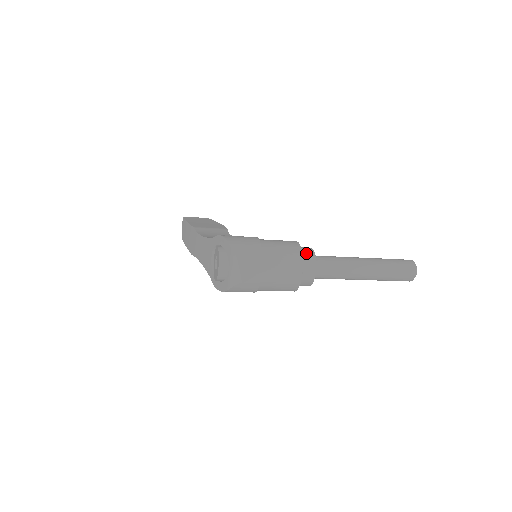
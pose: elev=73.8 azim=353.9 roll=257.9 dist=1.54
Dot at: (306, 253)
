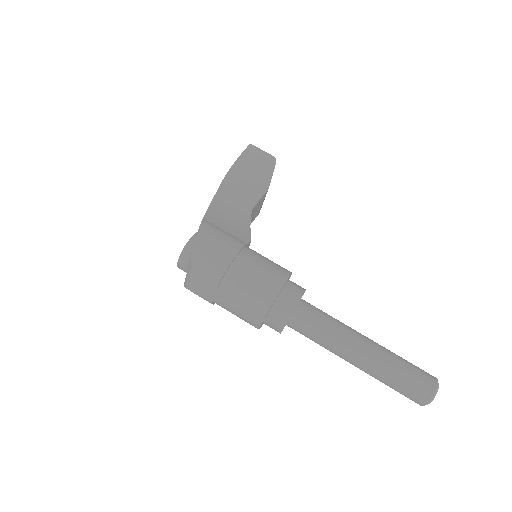
Dot at: (285, 301)
